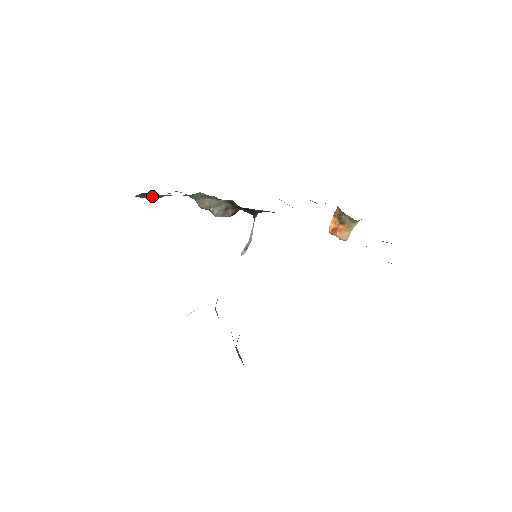
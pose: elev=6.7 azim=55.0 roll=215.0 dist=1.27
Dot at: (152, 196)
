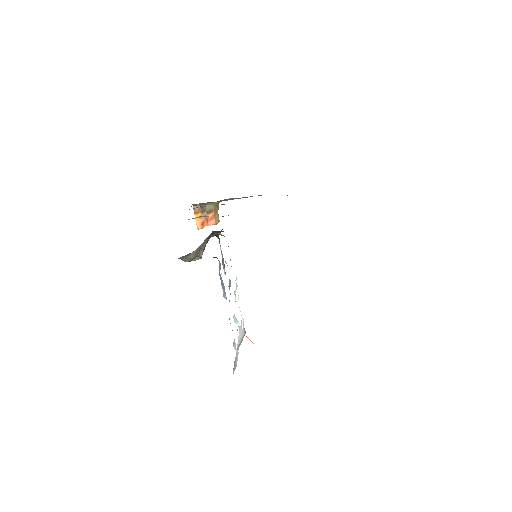
Dot at: occluded
